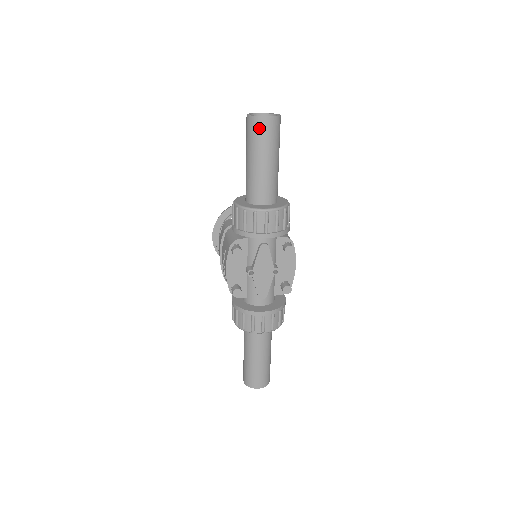
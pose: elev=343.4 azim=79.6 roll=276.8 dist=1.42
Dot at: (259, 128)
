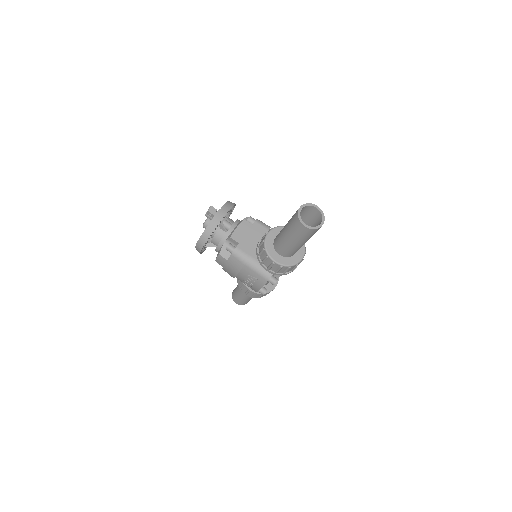
Dot at: (315, 232)
